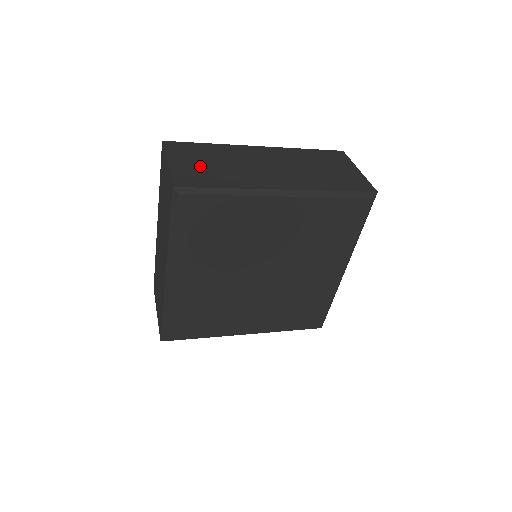
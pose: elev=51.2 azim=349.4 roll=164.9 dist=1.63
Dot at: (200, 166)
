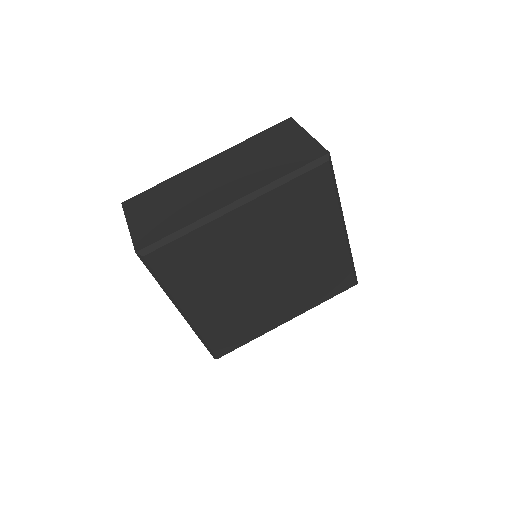
Dot at: occluded
